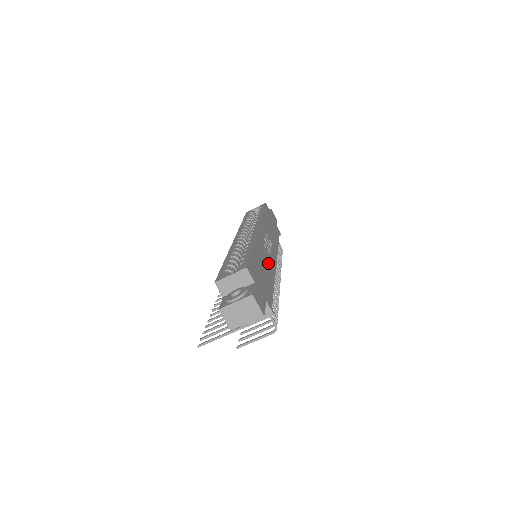
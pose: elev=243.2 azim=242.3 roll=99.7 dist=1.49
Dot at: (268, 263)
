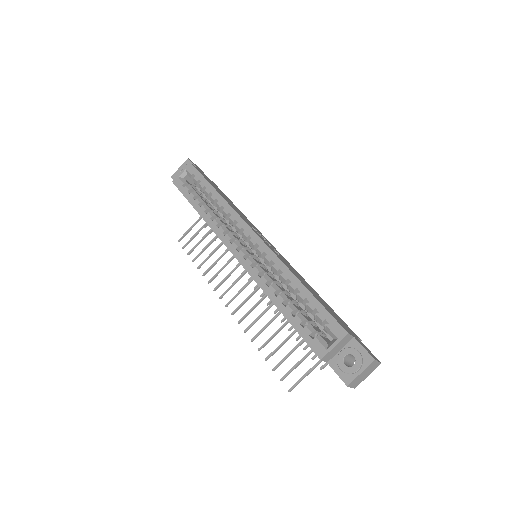
Dot at: (296, 273)
